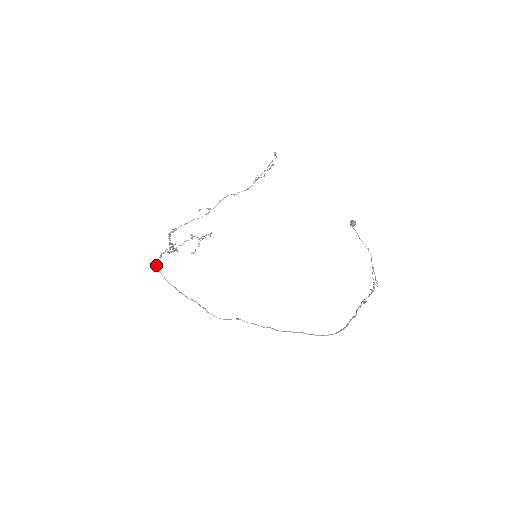
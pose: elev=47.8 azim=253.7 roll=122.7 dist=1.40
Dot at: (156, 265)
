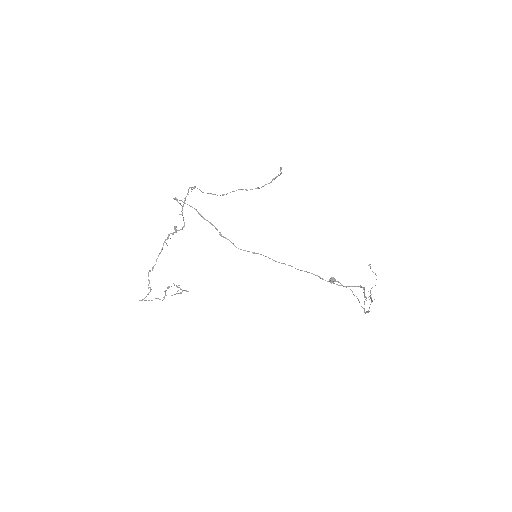
Dot at: (174, 198)
